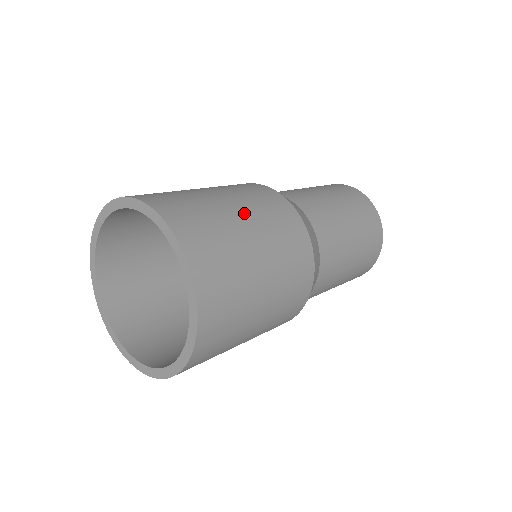
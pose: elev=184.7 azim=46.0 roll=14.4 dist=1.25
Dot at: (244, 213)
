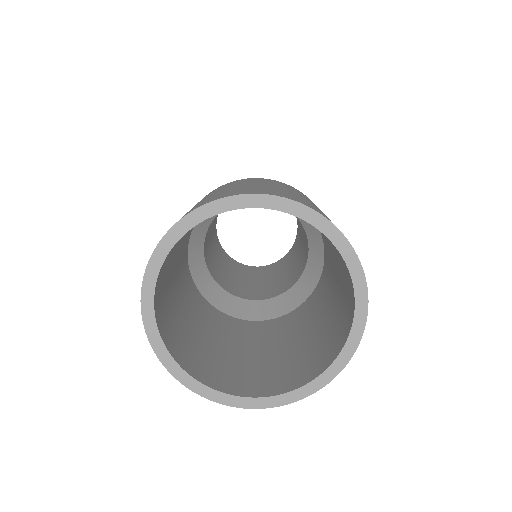
Dot at: occluded
